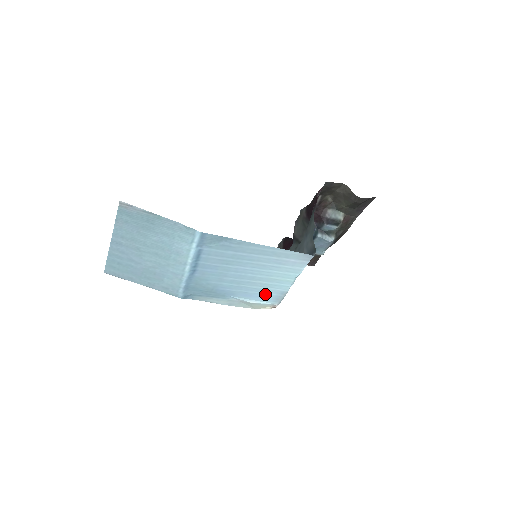
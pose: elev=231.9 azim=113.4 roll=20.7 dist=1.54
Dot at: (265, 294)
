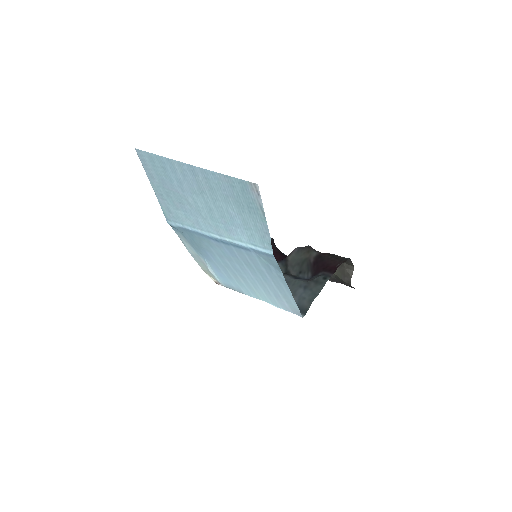
Dot at: (228, 280)
